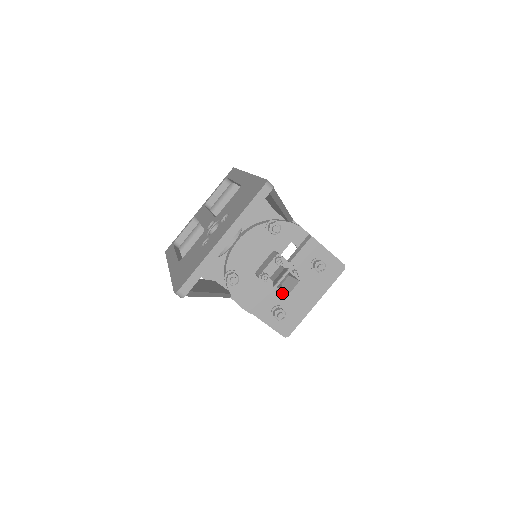
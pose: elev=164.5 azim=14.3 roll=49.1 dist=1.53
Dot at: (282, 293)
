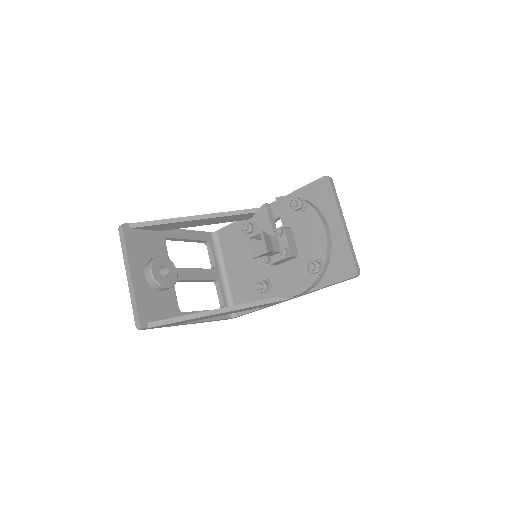
Dot at: (260, 255)
